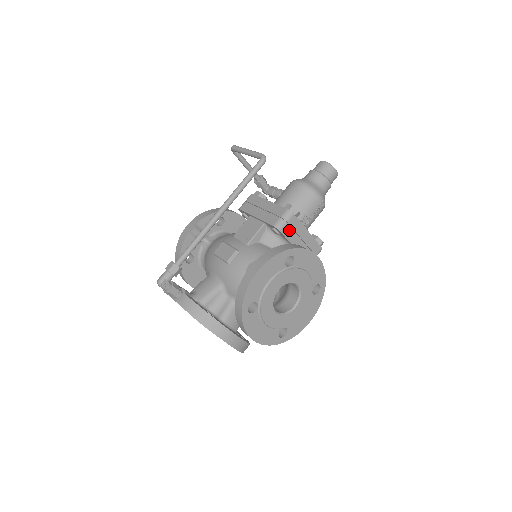
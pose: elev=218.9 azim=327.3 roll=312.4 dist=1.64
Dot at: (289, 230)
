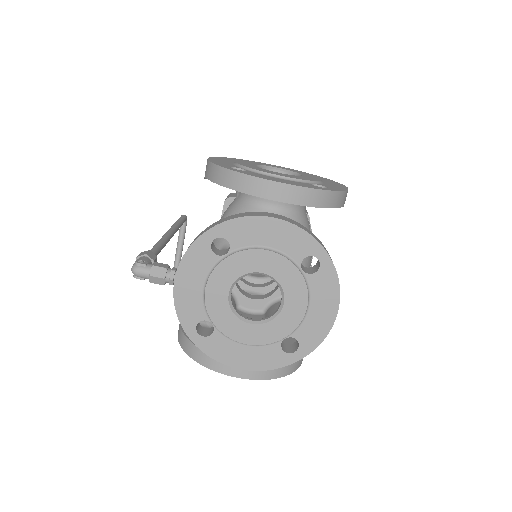
Dot at: occluded
